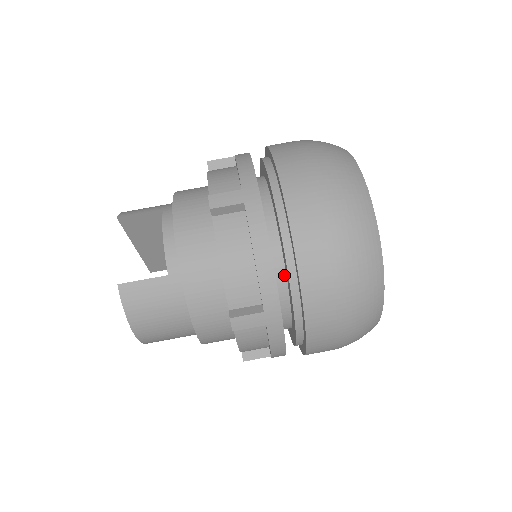
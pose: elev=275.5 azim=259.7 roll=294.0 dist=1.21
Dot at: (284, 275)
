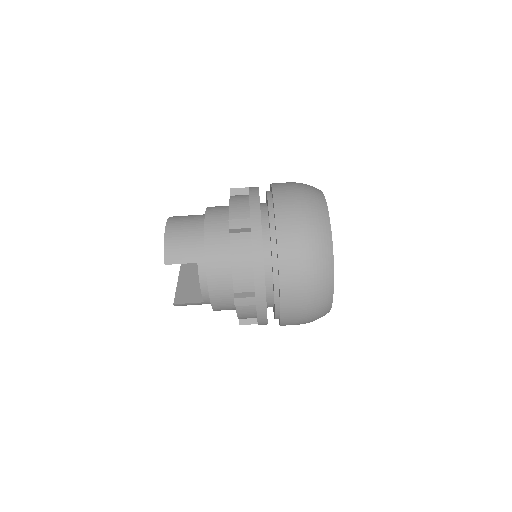
Dot at: occluded
